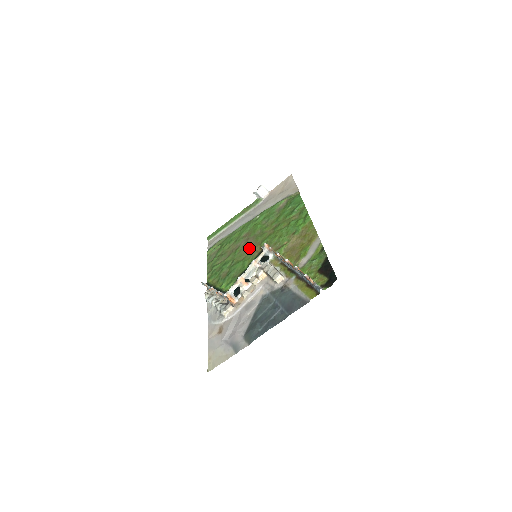
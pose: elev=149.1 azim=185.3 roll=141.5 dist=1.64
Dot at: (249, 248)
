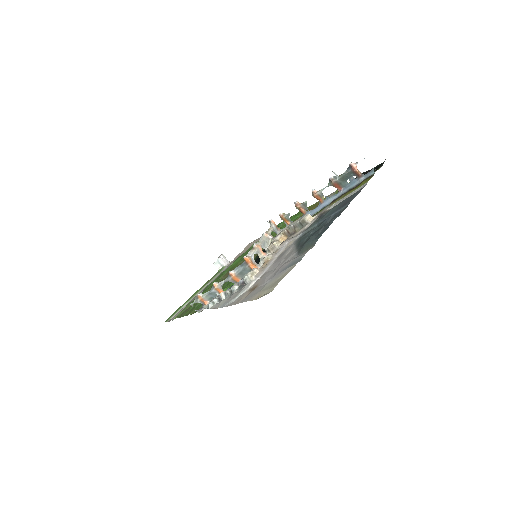
Dot at: occluded
